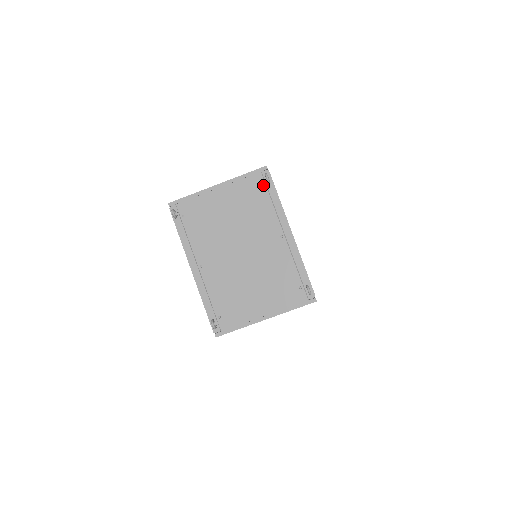
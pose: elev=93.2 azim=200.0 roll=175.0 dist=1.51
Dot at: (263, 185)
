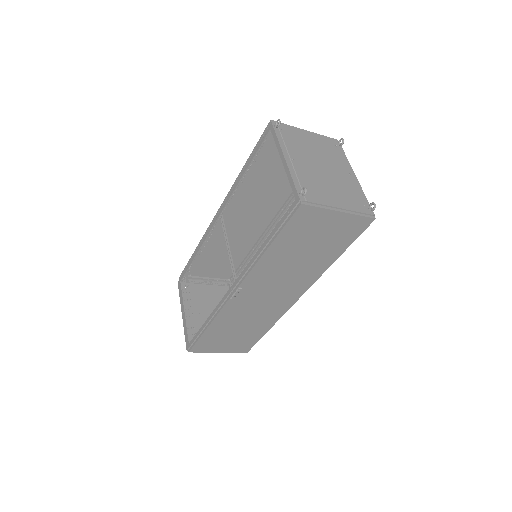
Dot at: (336, 146)
